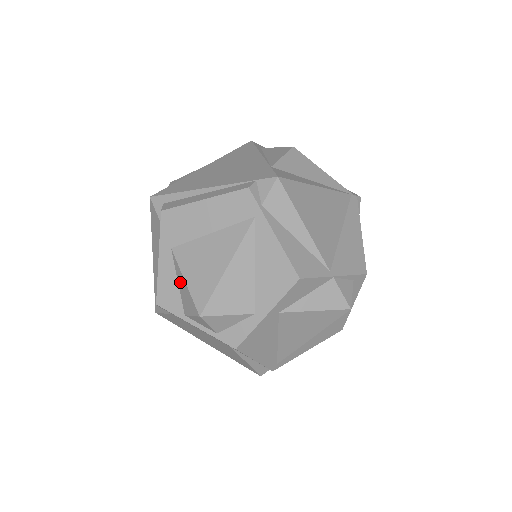
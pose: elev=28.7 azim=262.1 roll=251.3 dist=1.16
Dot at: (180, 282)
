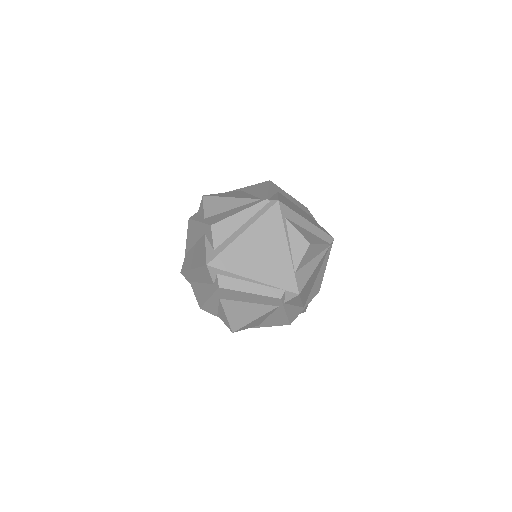
Dot at: (221, 311)
